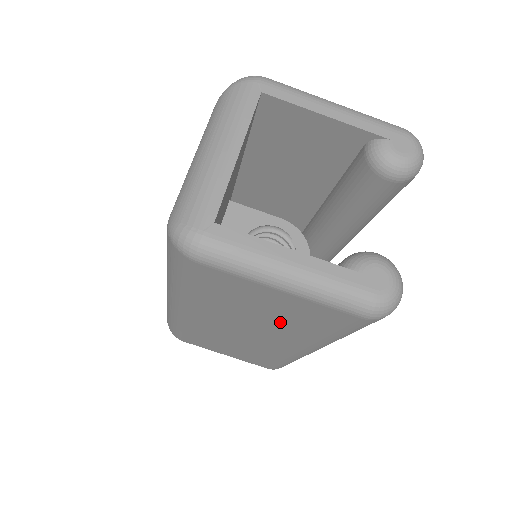
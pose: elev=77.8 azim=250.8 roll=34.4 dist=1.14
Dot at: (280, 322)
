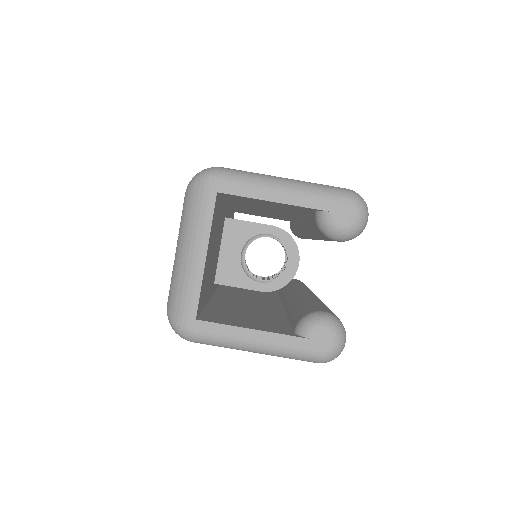
Dot at: occluded
